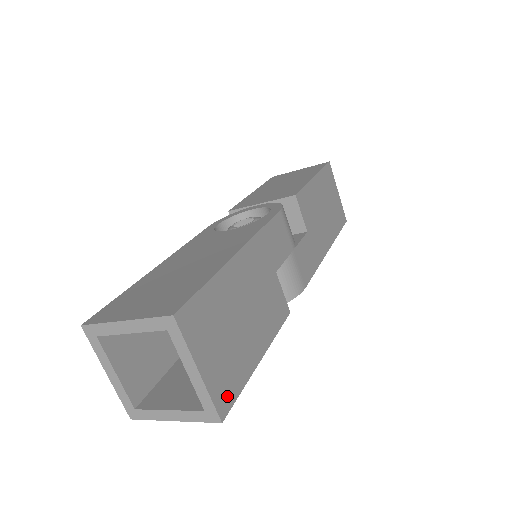
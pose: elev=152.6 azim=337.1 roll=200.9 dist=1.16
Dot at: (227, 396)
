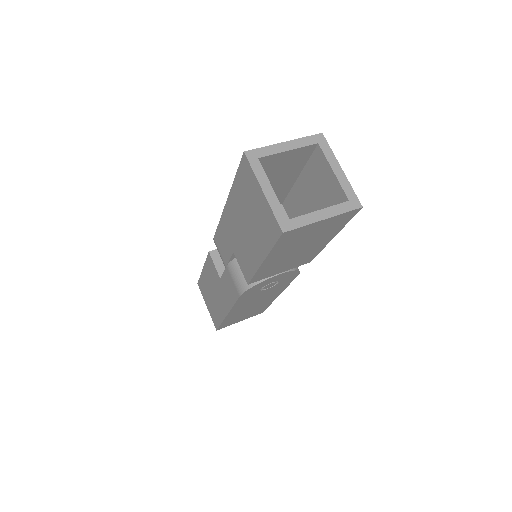
Dot at: occluded
